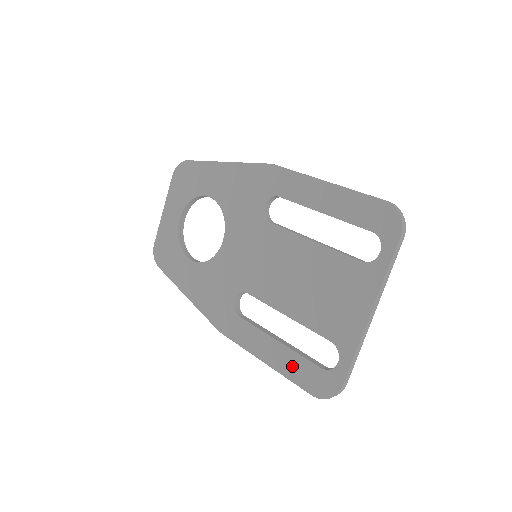
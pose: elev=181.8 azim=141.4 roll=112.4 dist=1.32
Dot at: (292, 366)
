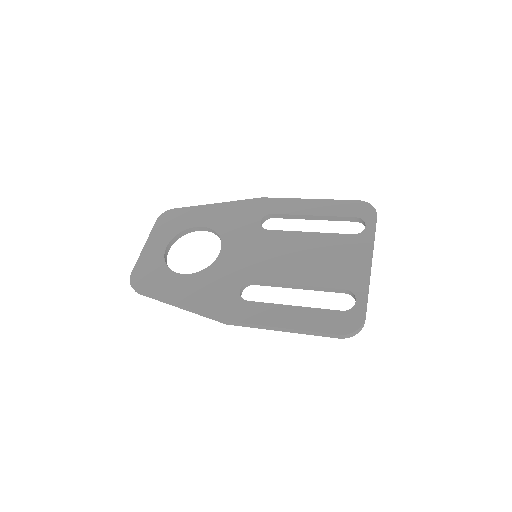
Dot at: (313, 319)
